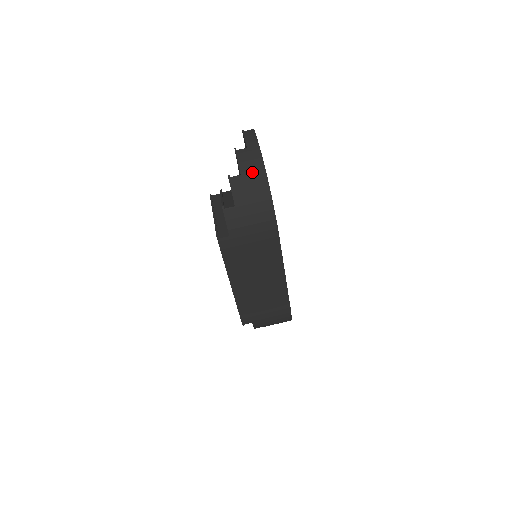
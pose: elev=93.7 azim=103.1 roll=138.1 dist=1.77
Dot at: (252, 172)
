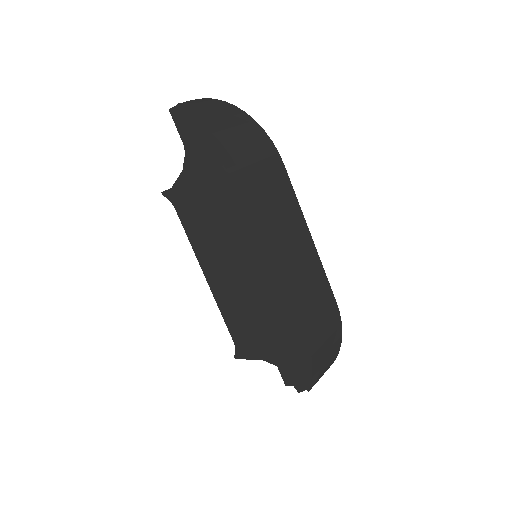
Dot at: (216, 105)
